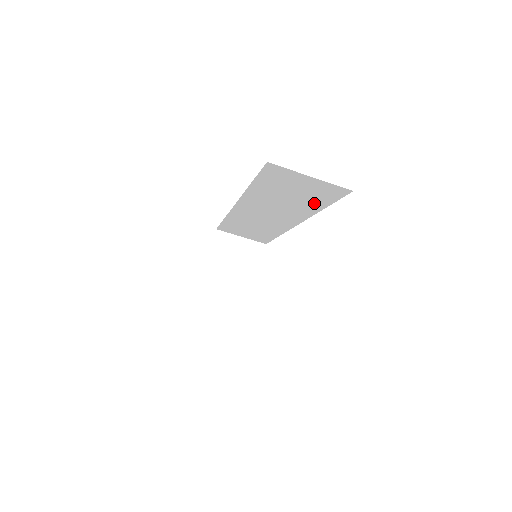
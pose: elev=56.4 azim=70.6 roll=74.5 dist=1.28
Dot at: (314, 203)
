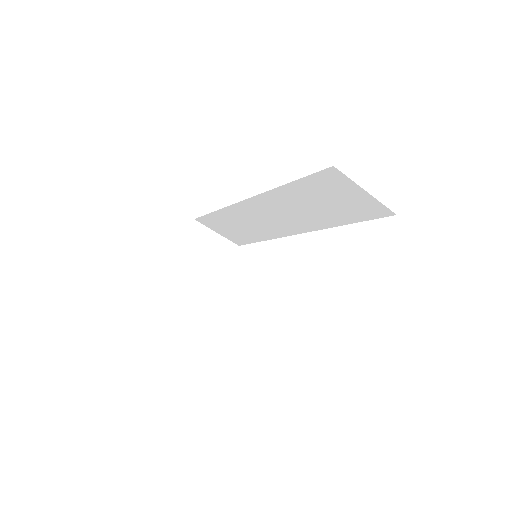
Dot at: (341, 217)
